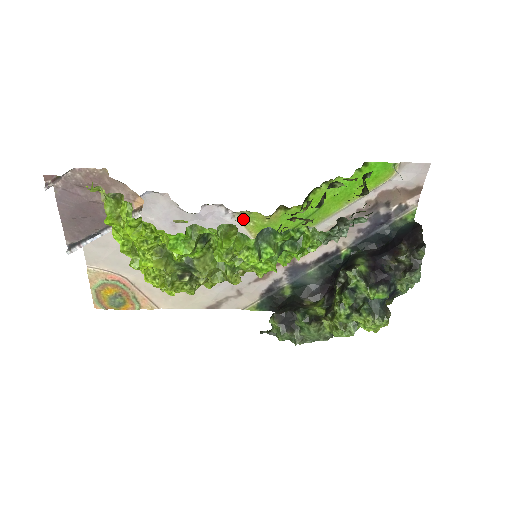
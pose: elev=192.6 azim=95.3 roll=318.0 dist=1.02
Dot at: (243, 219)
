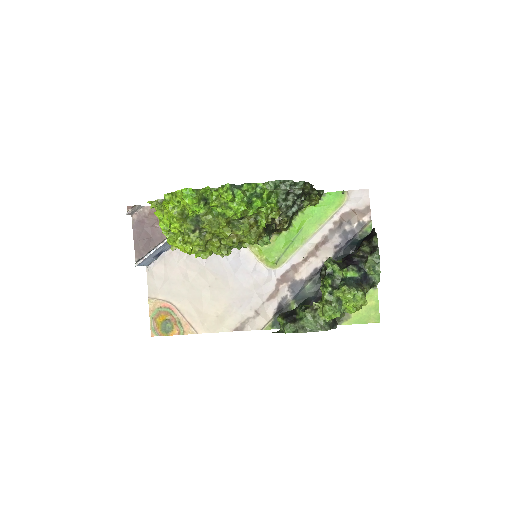
Dot at: (251, 246)
